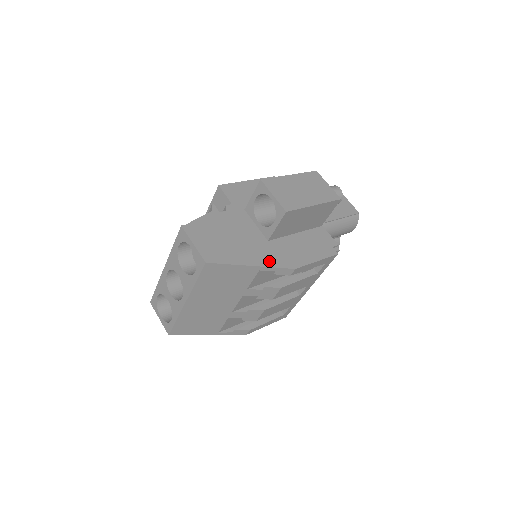
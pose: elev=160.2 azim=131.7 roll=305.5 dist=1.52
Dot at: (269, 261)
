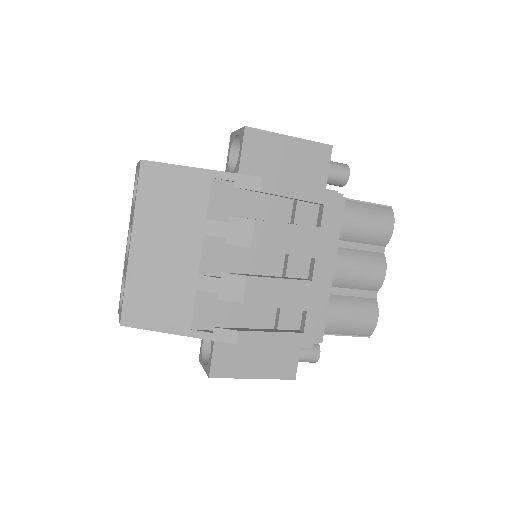
Dot at: occluded
